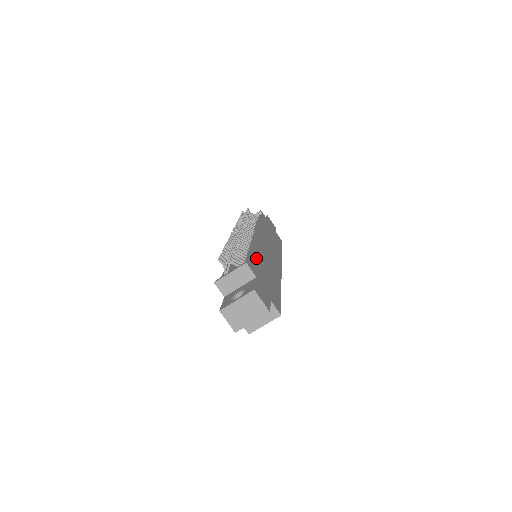
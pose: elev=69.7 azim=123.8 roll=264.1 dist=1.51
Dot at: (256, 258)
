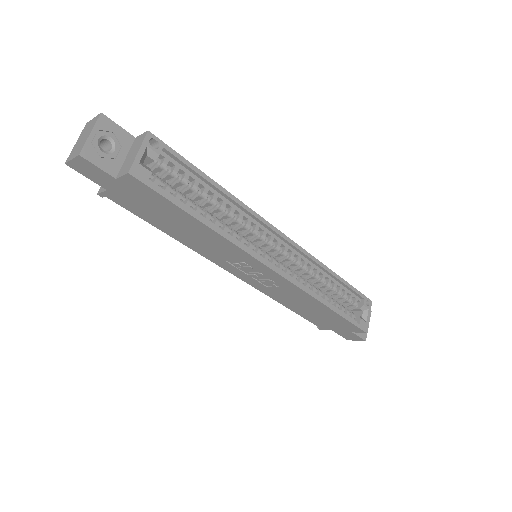
Dot at: occluded
